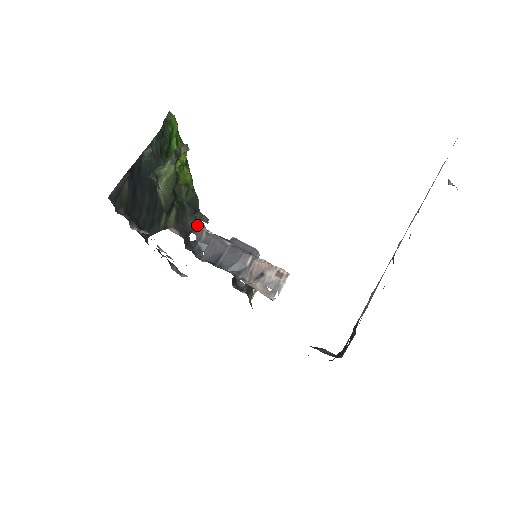
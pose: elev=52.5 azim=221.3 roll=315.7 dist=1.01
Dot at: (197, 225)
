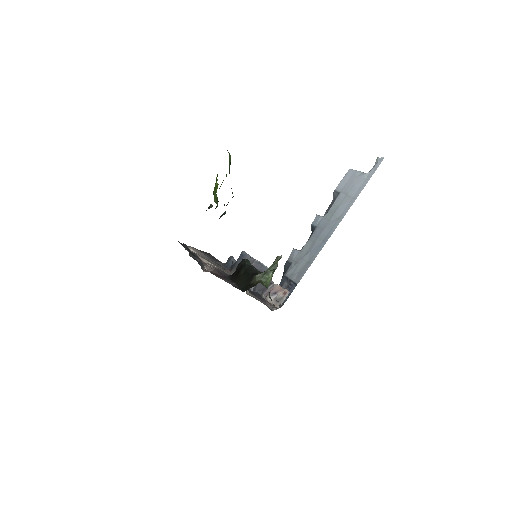
Dot at: occluded
